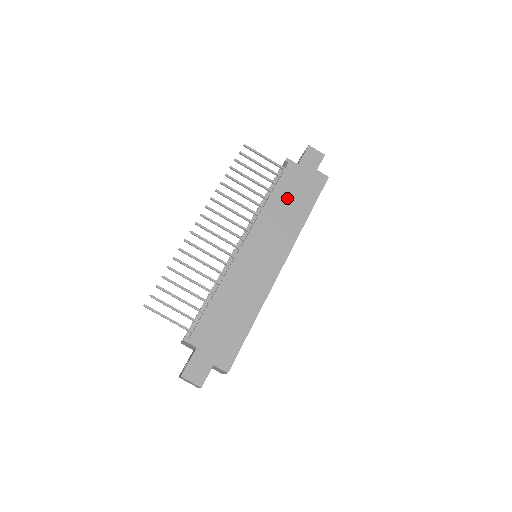
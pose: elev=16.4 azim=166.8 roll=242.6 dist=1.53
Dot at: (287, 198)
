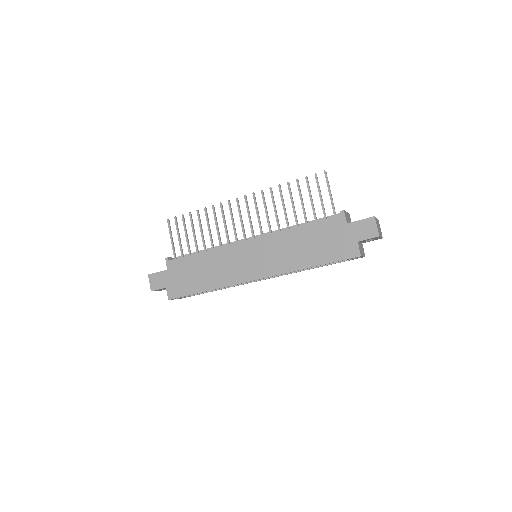
Dot at: (309, 240)
